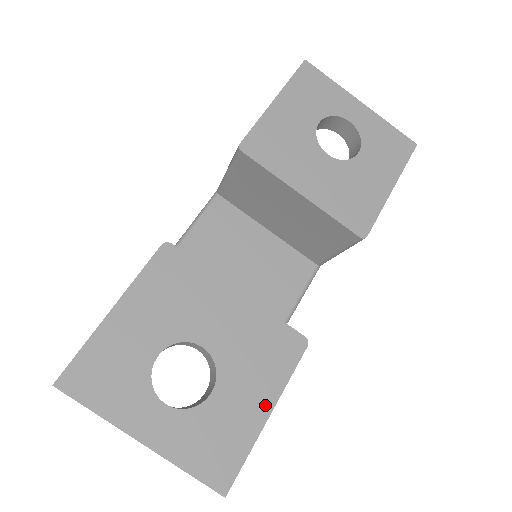
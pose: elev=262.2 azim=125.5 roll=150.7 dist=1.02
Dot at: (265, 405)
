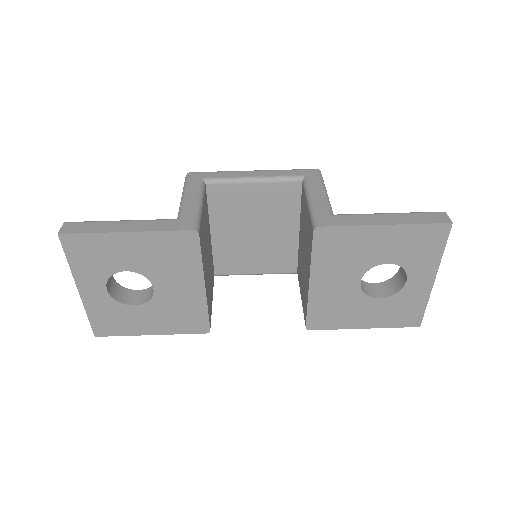
Dot at: (154, 331)
